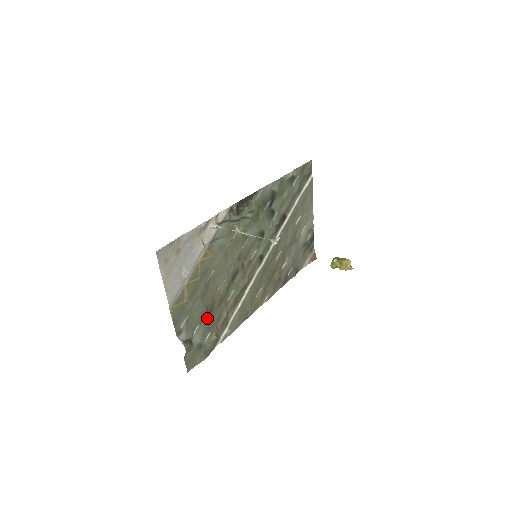
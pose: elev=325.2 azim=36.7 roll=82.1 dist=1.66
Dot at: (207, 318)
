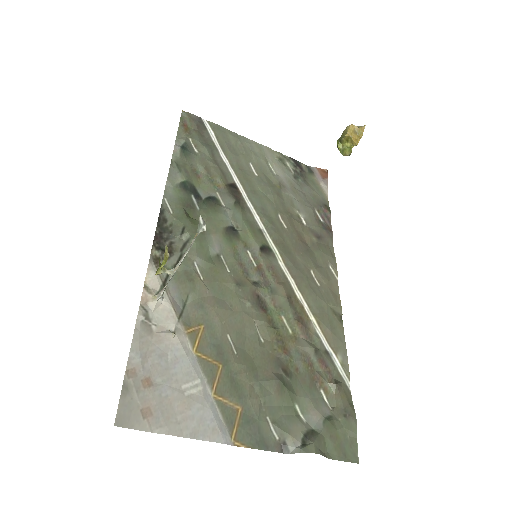
Dot at: (294, 383)
